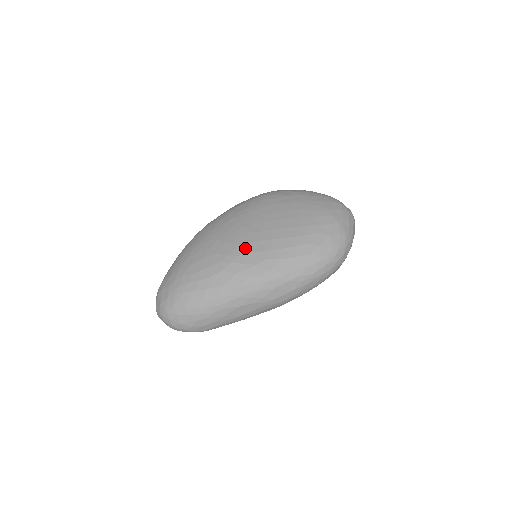
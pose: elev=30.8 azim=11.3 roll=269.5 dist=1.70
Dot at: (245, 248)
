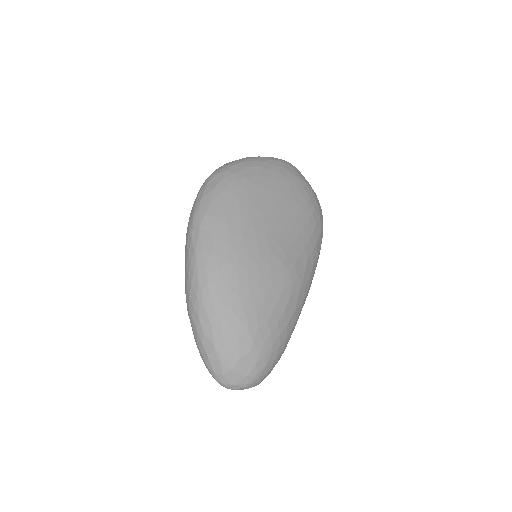
Dot at: (290, 259)
